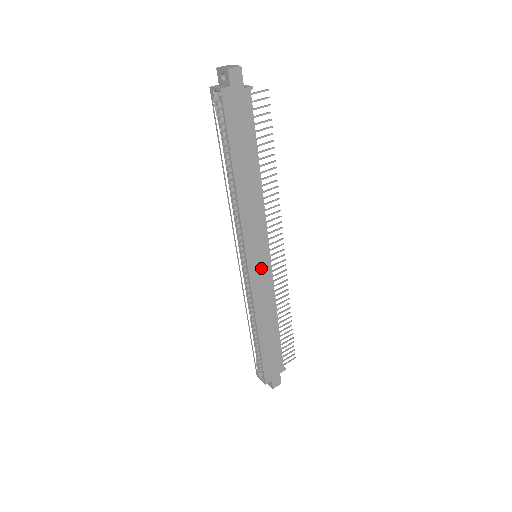
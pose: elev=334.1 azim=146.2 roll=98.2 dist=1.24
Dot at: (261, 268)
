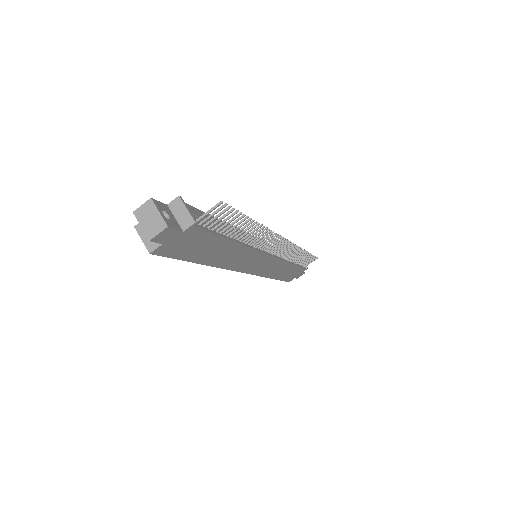
Dot at: (263, 265)
